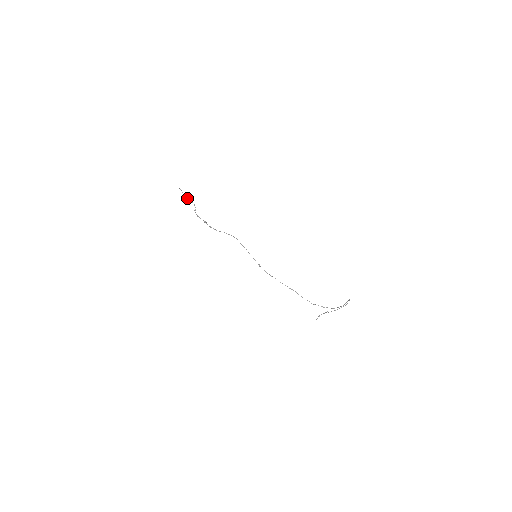
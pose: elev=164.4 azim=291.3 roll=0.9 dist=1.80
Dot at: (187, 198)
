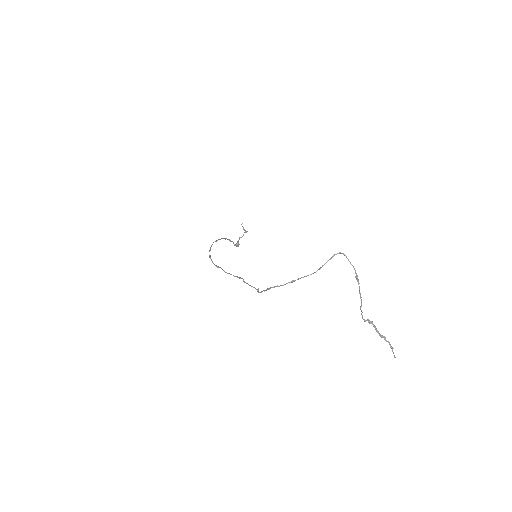
Dot at: (243, 228)
